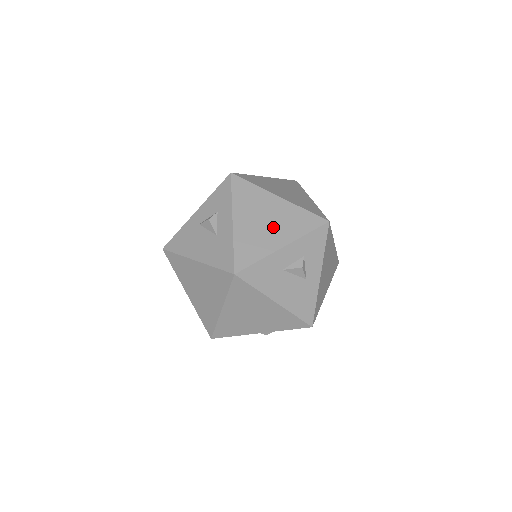
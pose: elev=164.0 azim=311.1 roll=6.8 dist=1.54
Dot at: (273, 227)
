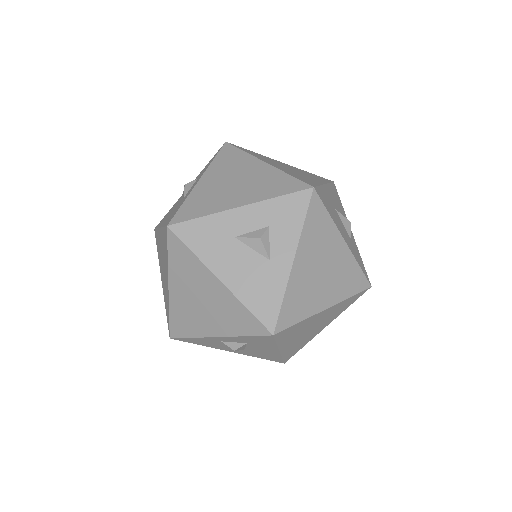
Dot at: (239, 188)
